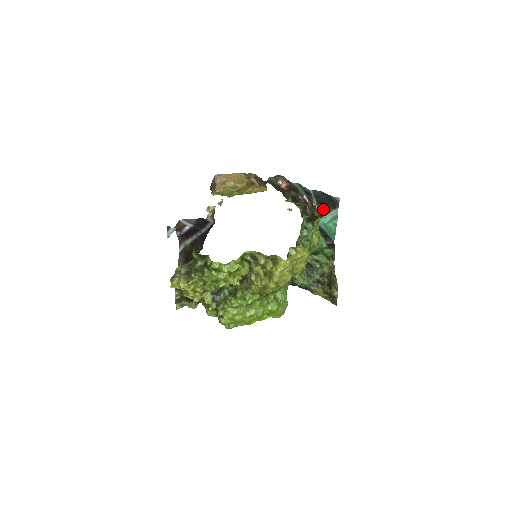
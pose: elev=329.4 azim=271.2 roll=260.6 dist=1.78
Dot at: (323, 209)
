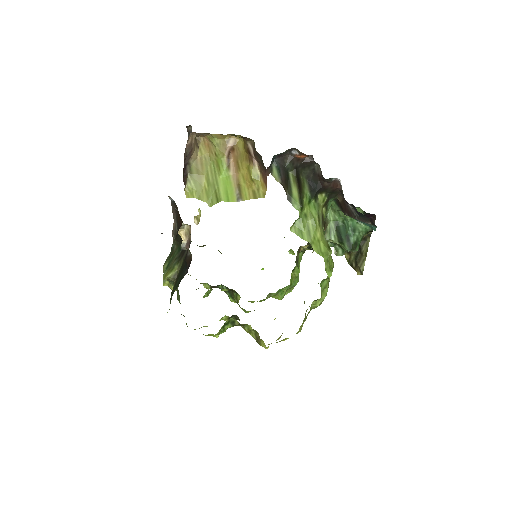
Dot at: (357, 212)
